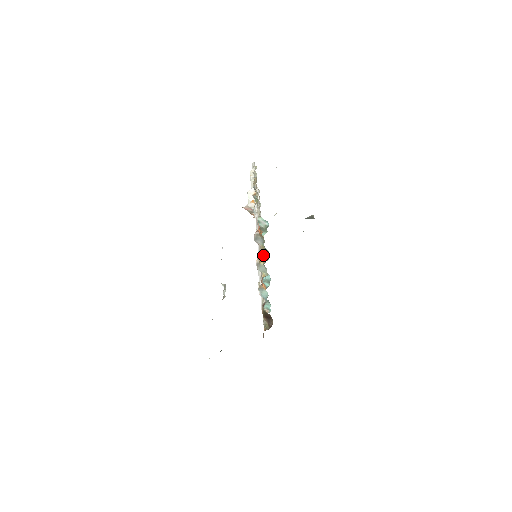
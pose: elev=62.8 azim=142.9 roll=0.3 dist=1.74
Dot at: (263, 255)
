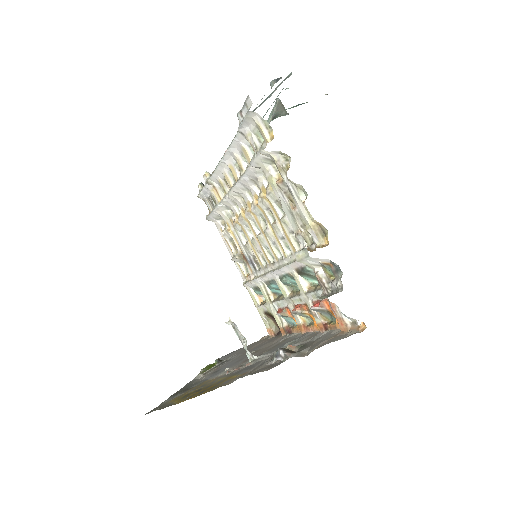
Dot at: (290, 282)
